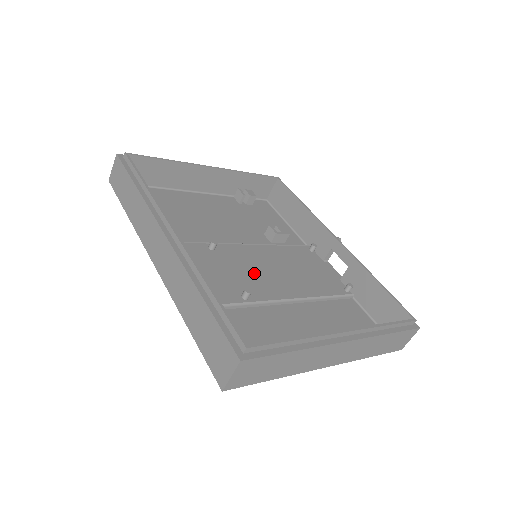
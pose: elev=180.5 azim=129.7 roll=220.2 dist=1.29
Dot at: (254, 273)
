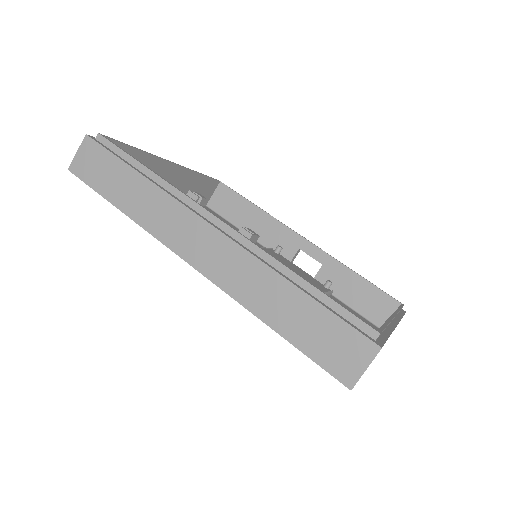
Dot at: occluded
